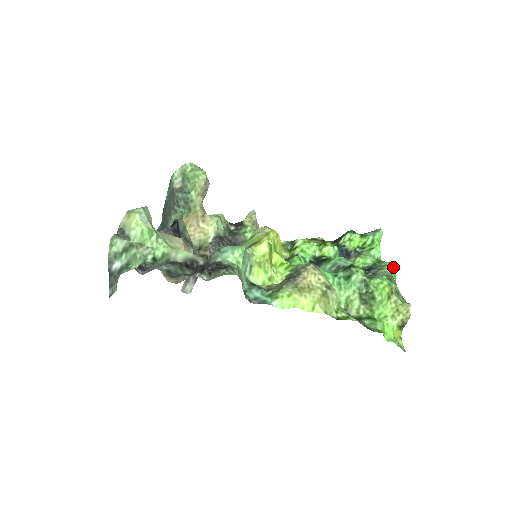
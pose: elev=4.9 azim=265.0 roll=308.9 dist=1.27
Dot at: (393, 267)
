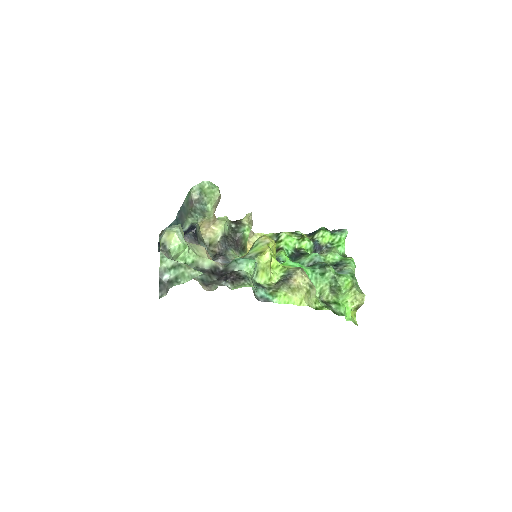
Dot at: (354, 263)
